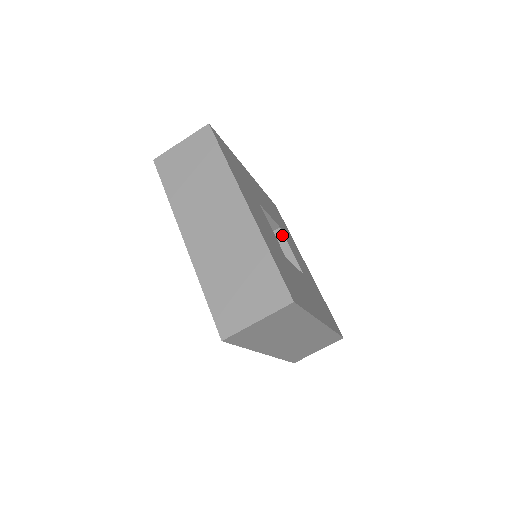
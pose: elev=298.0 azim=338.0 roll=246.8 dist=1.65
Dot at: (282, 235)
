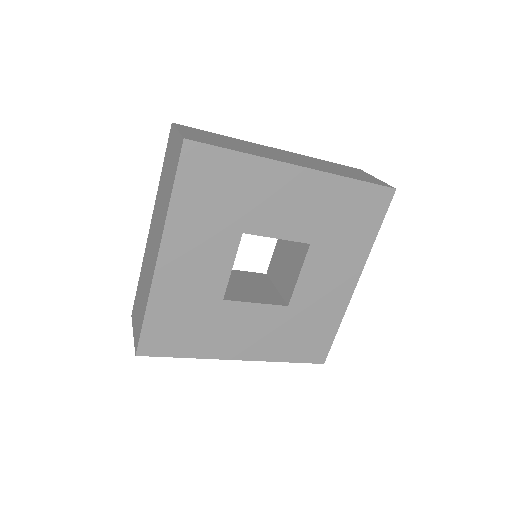
Dot at: (305, 253)
